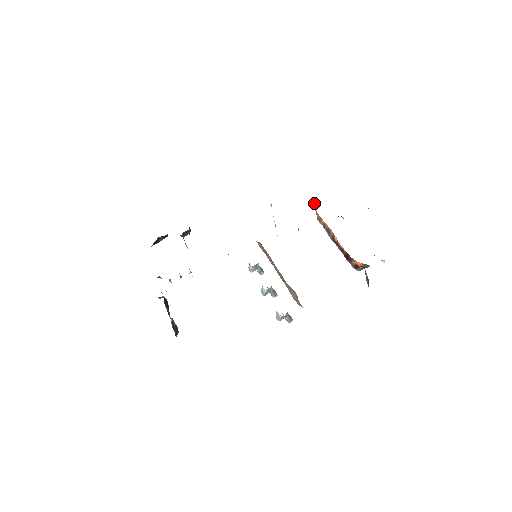
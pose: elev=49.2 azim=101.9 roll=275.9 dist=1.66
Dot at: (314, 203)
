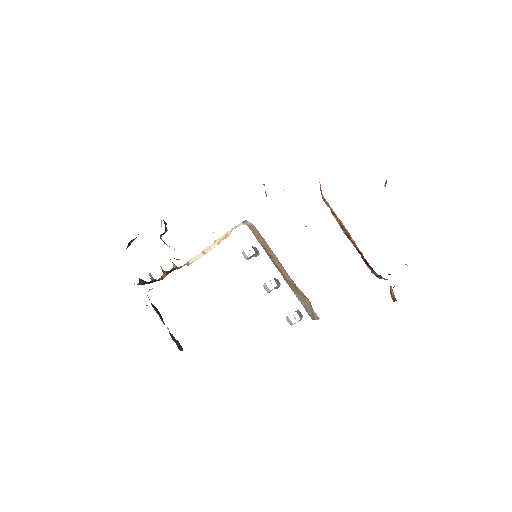
Dot at: (320, 184)
